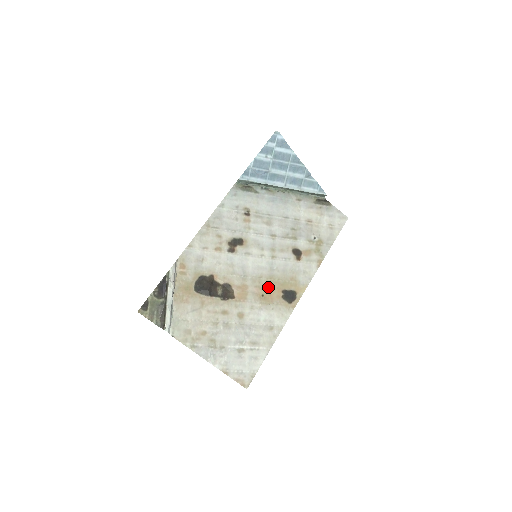
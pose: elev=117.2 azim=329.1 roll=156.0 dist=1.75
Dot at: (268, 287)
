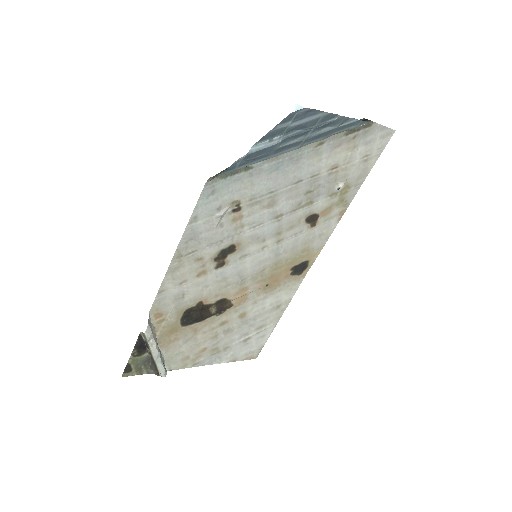
Dot at: (273, 275)
